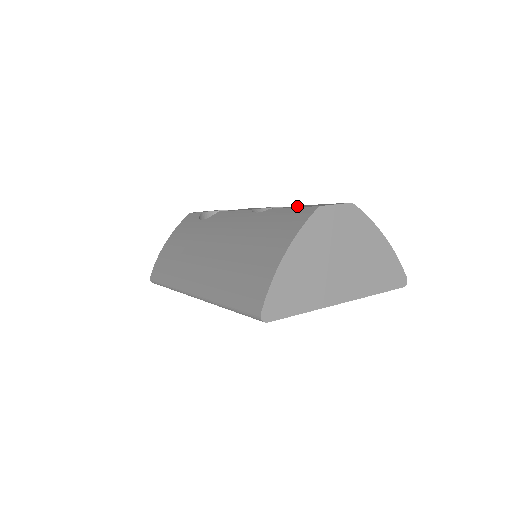
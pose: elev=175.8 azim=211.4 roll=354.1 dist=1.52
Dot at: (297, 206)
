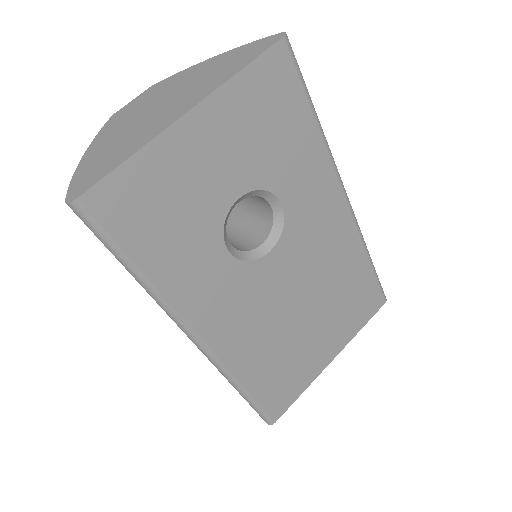
Dot at: occluded
